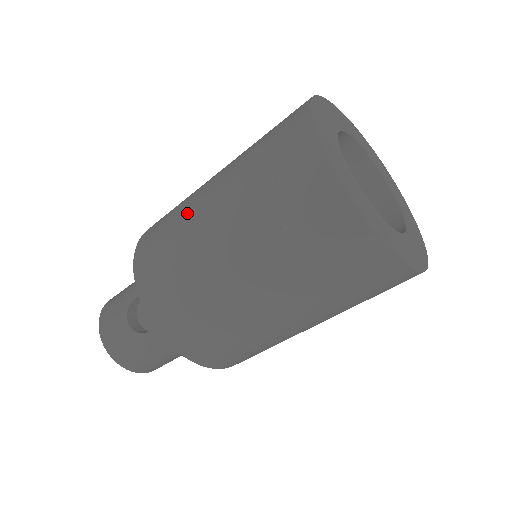
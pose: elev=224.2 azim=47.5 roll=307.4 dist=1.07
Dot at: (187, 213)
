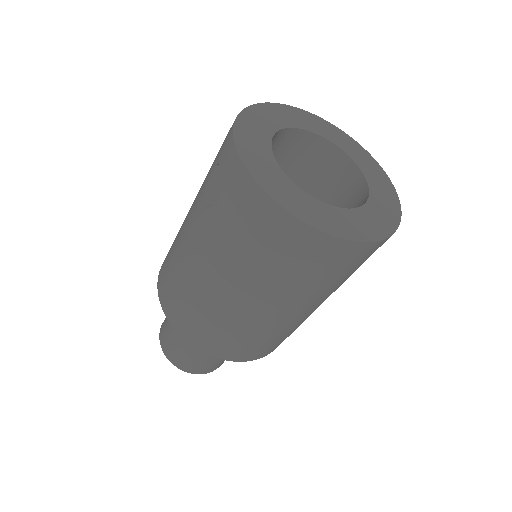
Dot at: occluded
